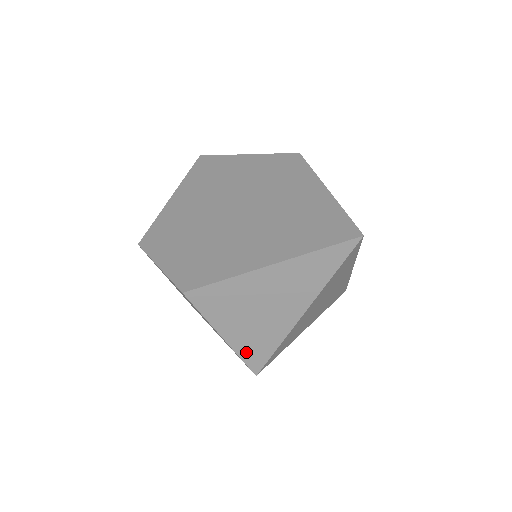
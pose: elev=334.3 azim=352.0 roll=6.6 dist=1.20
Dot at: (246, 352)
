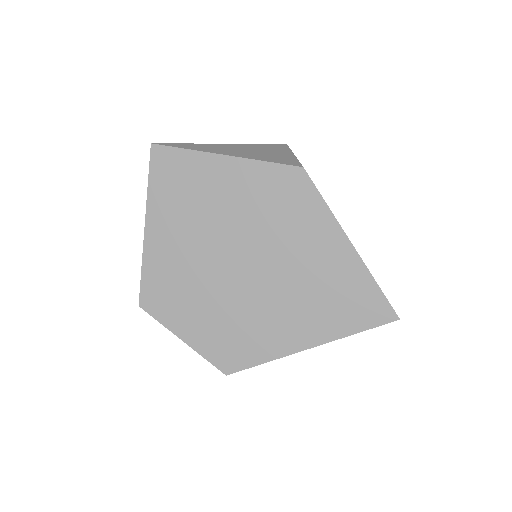
Dot at: occluded
